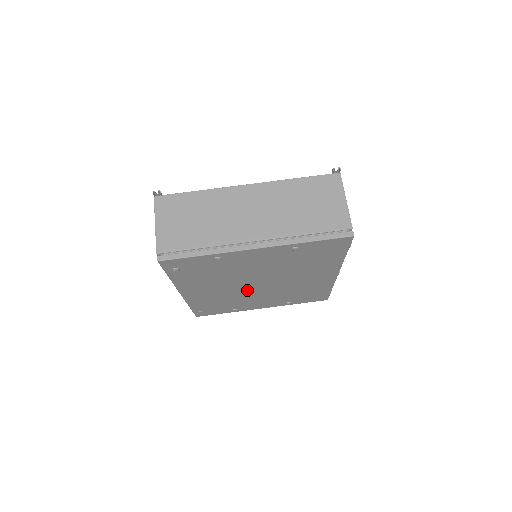
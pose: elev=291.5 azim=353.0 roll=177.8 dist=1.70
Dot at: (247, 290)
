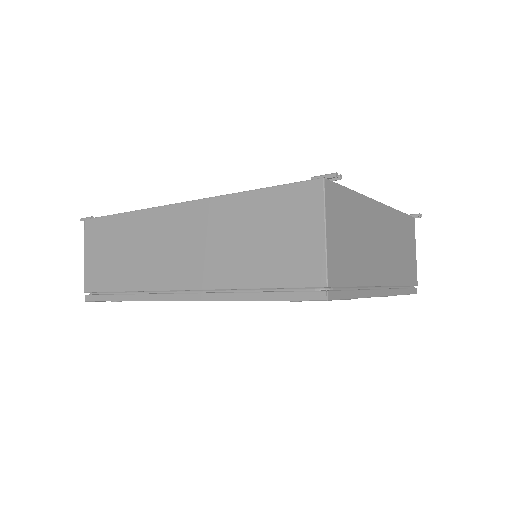
Dot at: occluded
